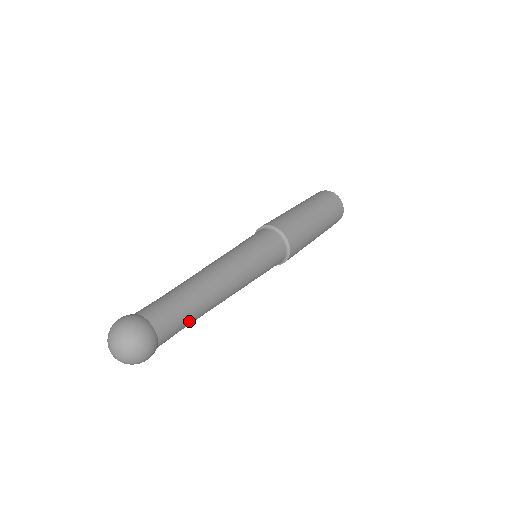
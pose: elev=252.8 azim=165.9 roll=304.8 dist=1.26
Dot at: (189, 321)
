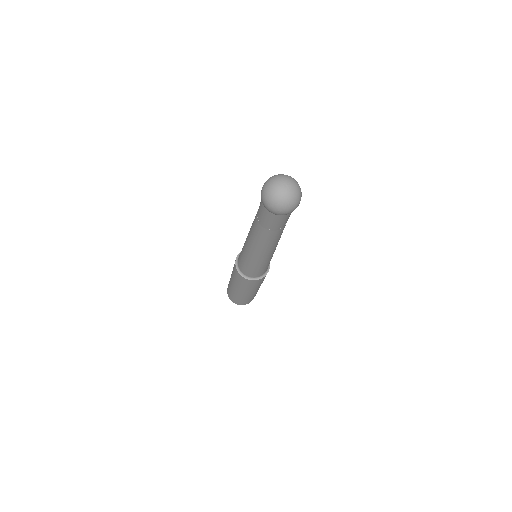
Dot at: (278, 229)
